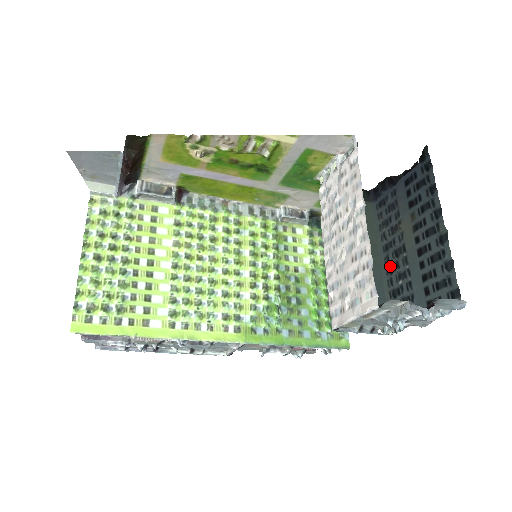
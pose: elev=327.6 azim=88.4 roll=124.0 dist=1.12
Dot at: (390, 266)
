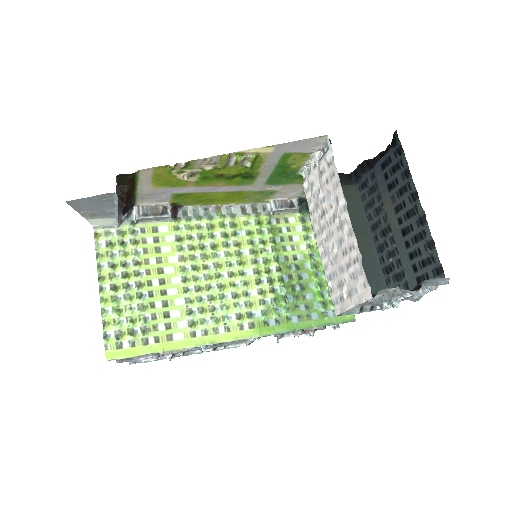
Dot at: (380, 245)
